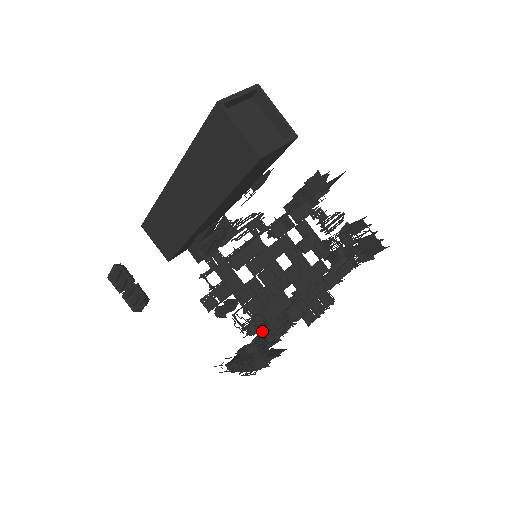
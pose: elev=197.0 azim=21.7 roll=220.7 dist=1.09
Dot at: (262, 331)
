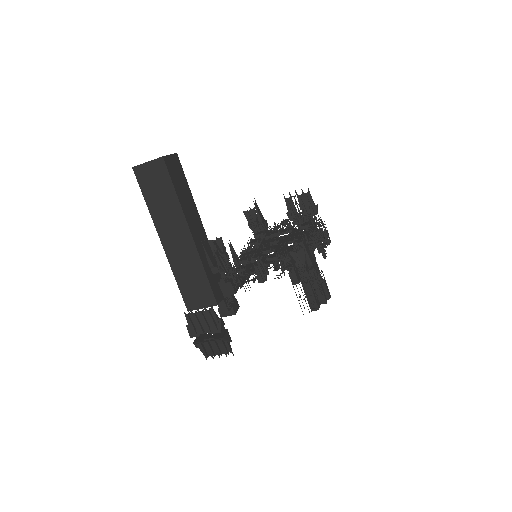
Dot at: occluded
